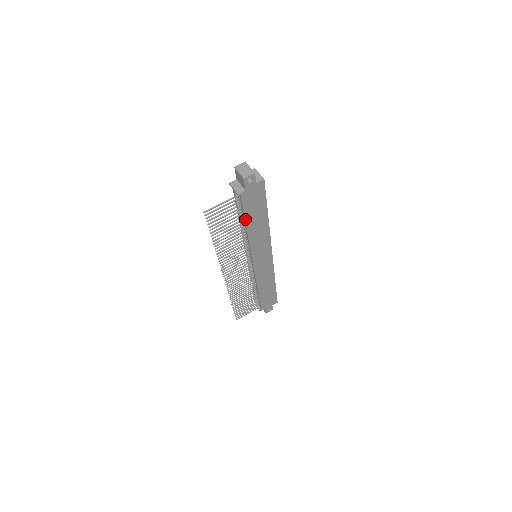
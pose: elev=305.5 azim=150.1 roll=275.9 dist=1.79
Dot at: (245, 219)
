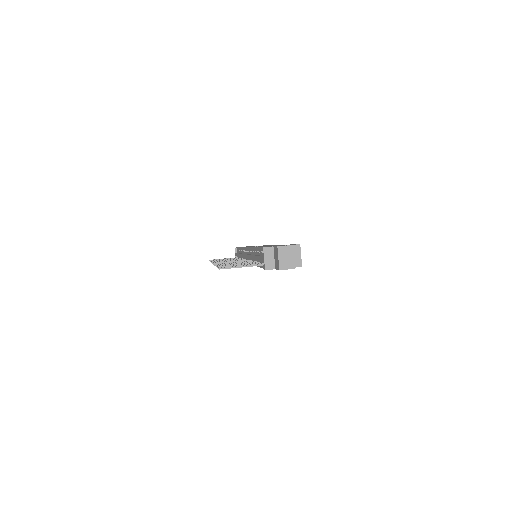
Dot at: occluded
